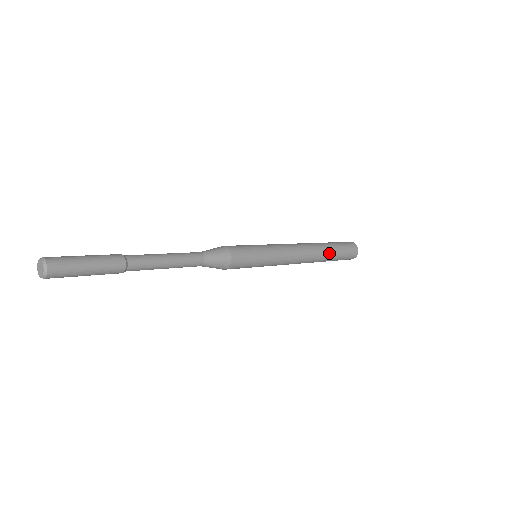
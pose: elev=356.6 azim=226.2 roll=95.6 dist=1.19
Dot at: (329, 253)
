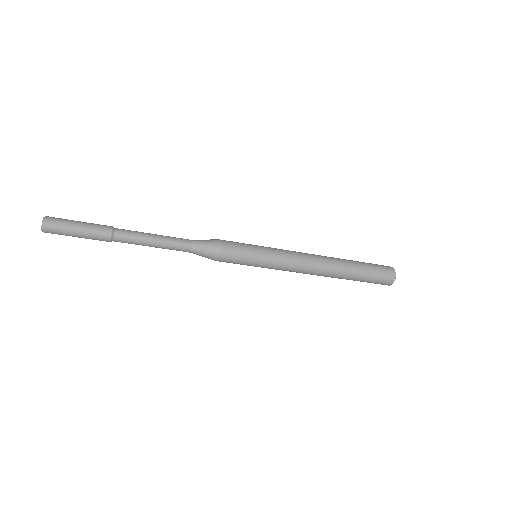
Dot at: (349, 263)
